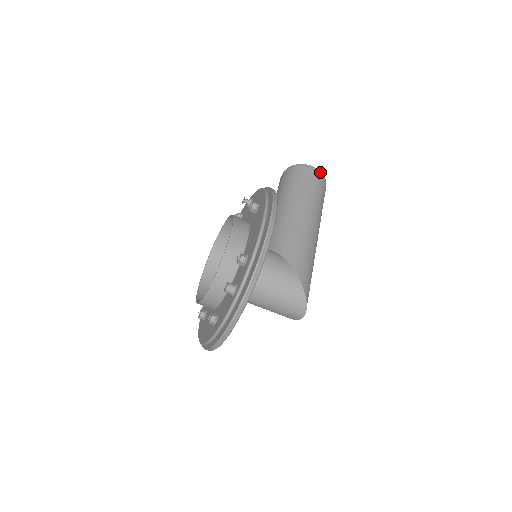
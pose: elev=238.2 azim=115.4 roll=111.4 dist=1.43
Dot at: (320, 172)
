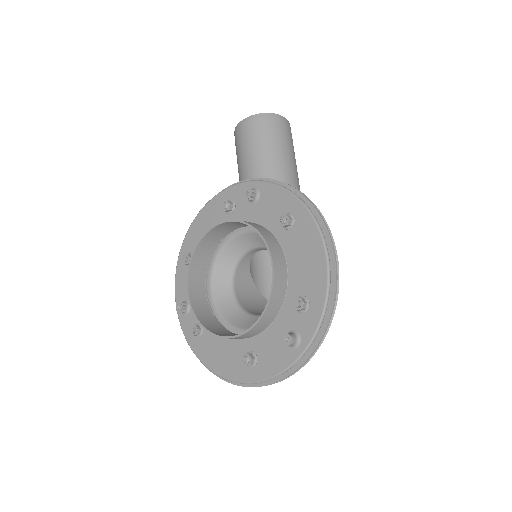
Dot at: (289, 123)
